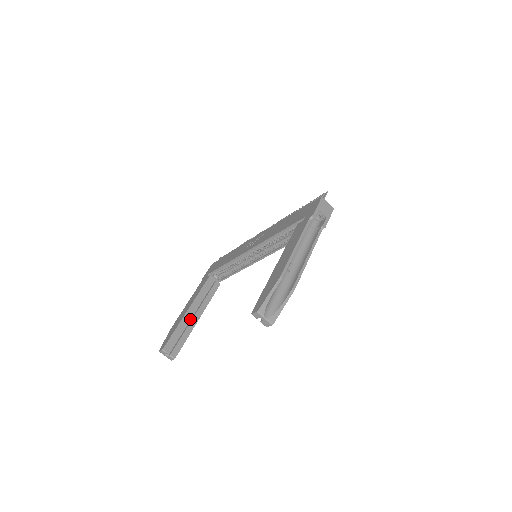
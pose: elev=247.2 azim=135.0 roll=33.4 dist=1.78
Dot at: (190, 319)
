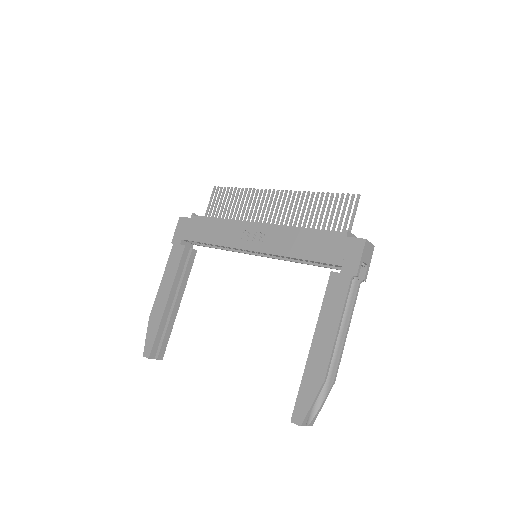
Dot at: (170, 307)
